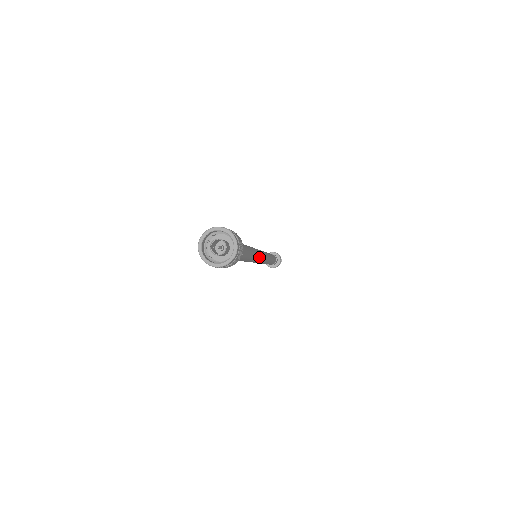
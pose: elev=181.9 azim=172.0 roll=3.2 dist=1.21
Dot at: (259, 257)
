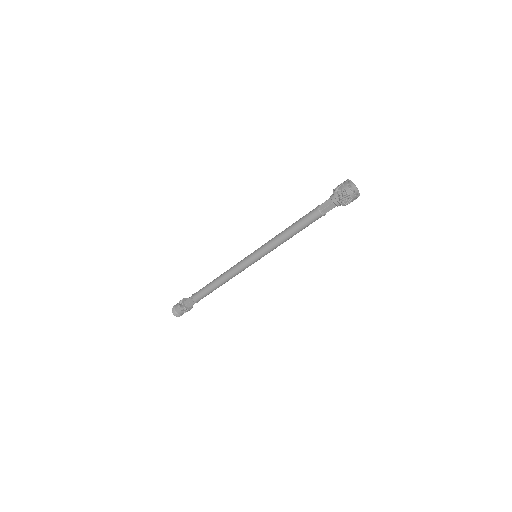
Dot at: (270, 251)
